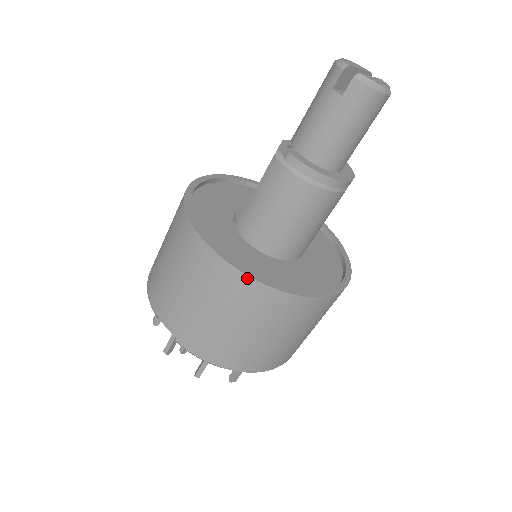
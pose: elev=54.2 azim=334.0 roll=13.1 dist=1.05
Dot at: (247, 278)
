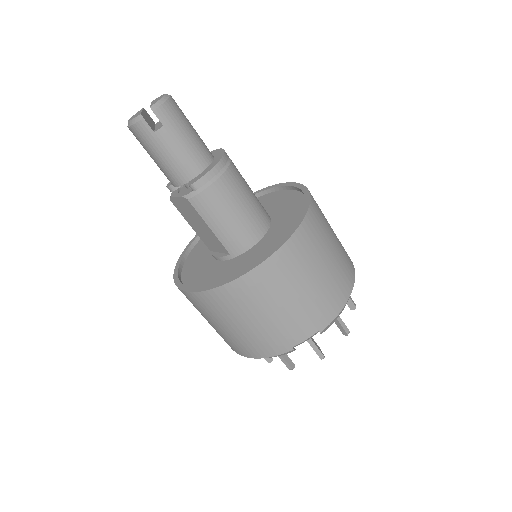
Dot at: (288, 242)
